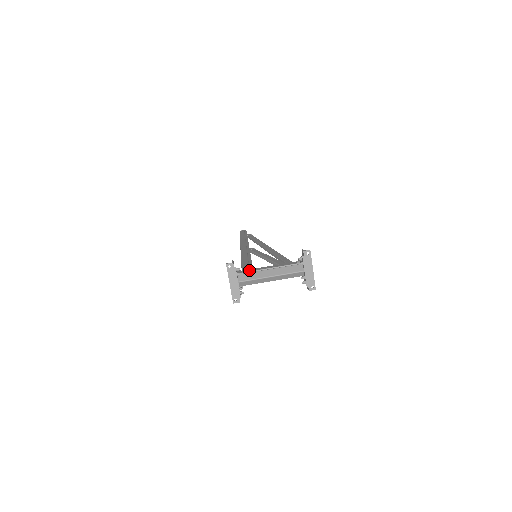
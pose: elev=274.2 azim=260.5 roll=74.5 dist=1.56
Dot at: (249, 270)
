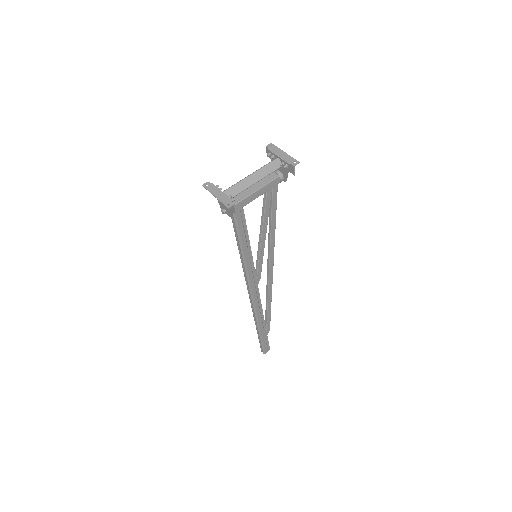
Dot at: occluded
